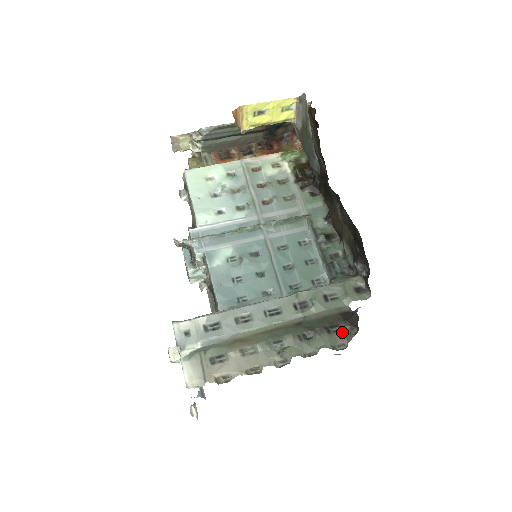
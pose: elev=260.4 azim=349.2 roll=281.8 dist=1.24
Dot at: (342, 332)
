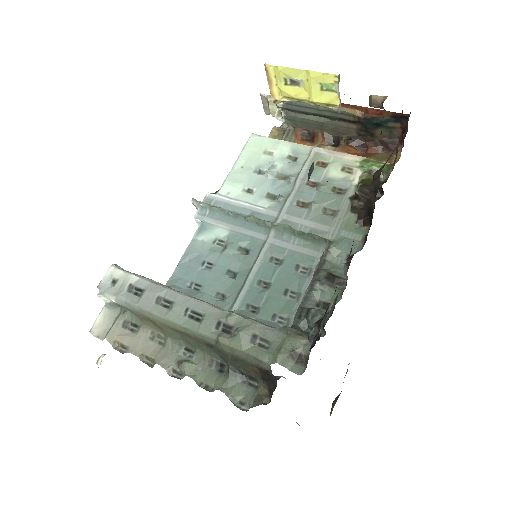
Dot at: (256, 391)
